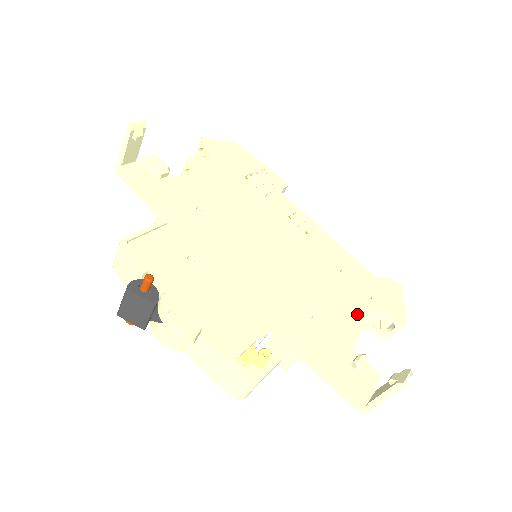
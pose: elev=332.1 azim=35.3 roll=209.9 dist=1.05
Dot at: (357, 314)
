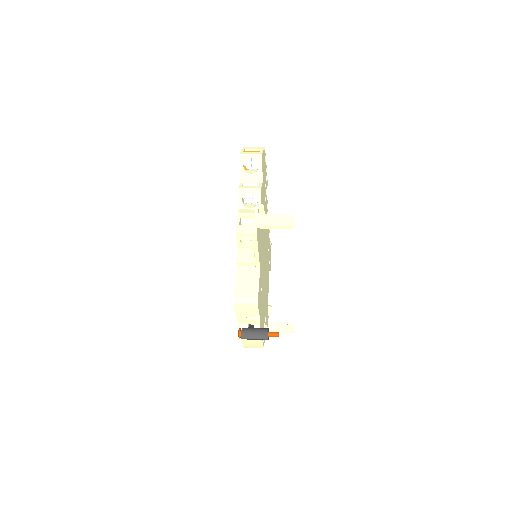
Dot at: occluded
